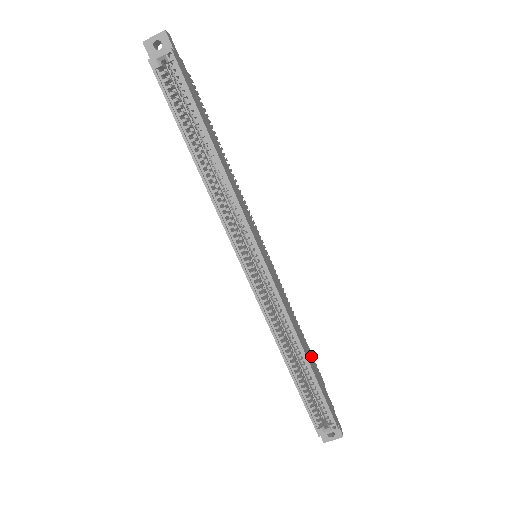
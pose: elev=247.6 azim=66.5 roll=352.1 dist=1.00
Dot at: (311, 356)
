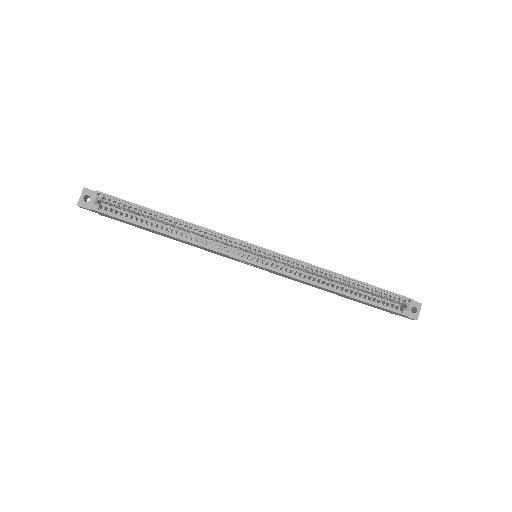
Dot at: occluded
